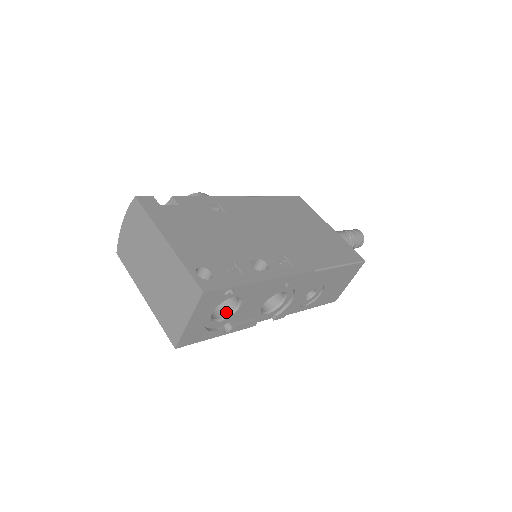
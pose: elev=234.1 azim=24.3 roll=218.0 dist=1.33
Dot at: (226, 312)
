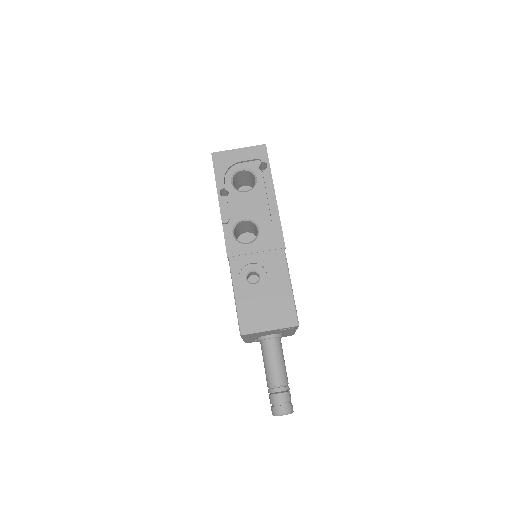
Dot at: (237, 190)
